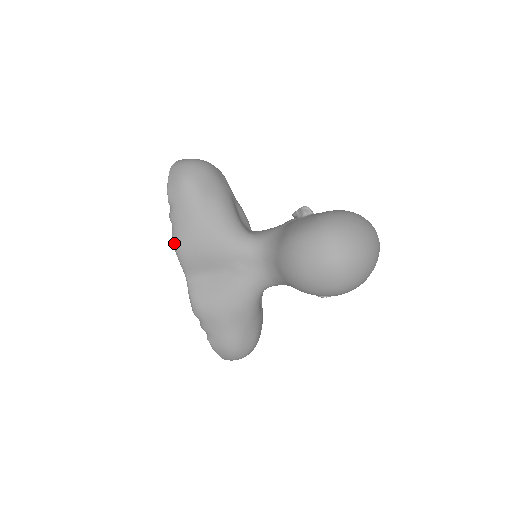
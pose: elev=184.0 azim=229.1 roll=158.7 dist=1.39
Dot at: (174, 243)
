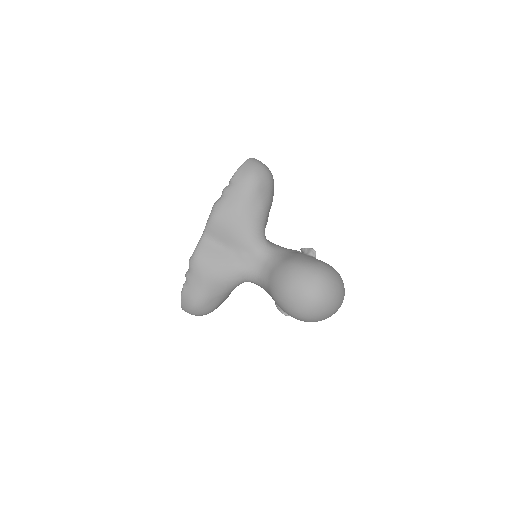
Dot at: (214, 208)
